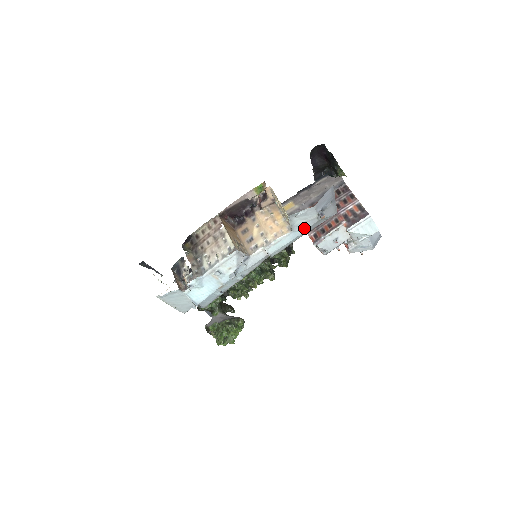
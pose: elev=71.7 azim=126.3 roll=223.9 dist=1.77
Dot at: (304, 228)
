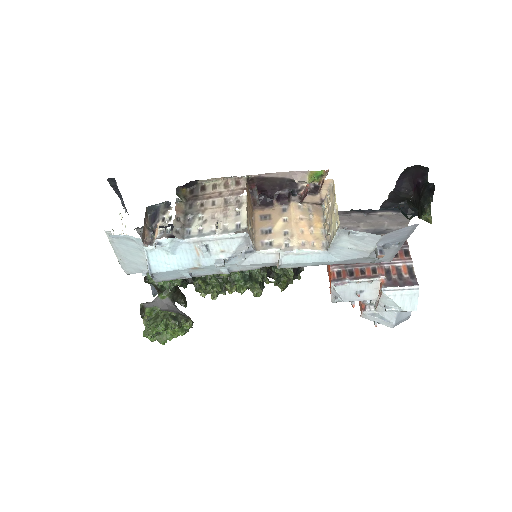
Dot at: (344, 256)
